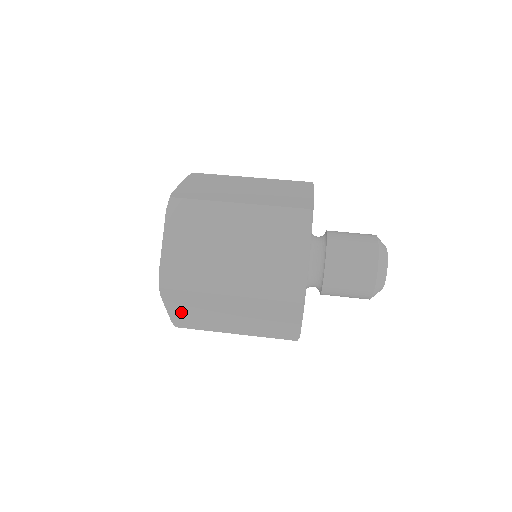
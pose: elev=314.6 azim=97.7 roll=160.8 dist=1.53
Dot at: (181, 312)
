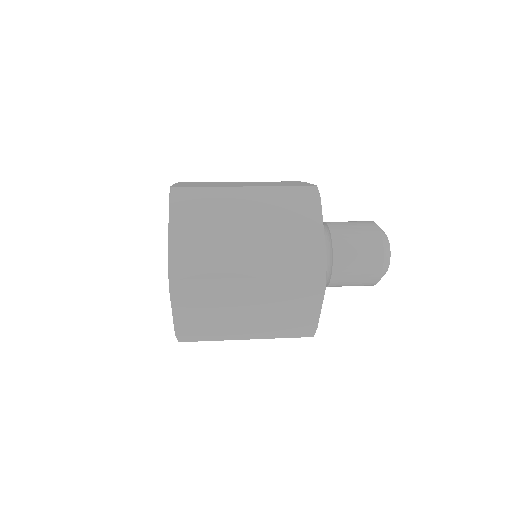
Dot at: (186, 236)
